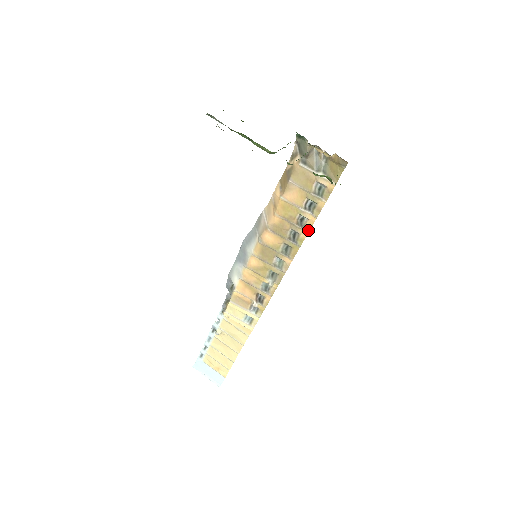
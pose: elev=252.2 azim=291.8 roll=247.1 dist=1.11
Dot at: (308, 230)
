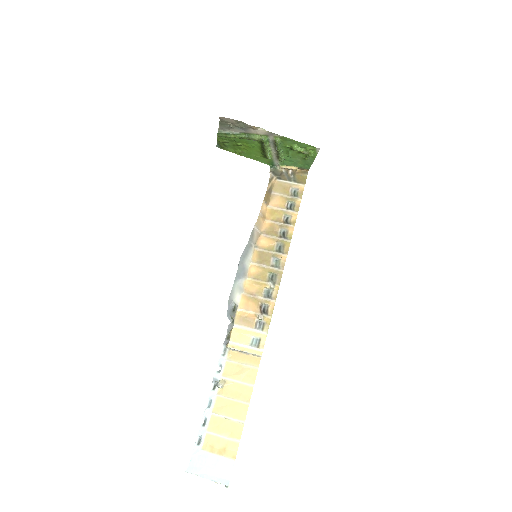
Dot at: (294, 225)
